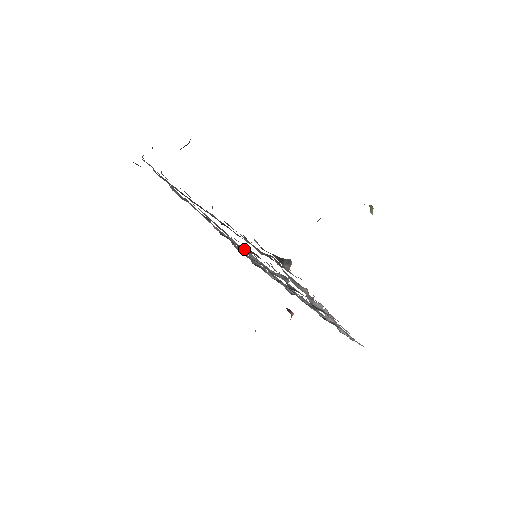
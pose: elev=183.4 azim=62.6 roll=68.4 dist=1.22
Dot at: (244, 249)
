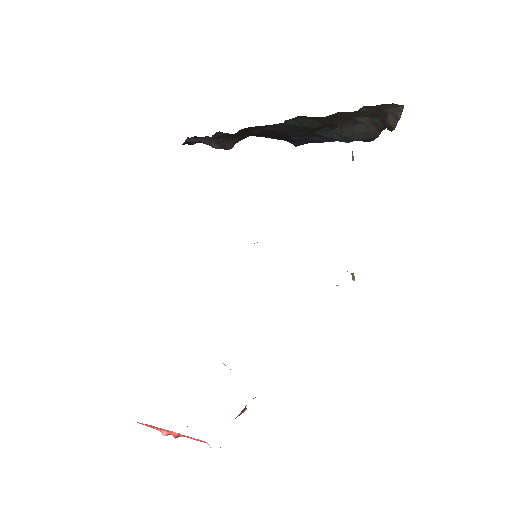
Dot at: occluded
